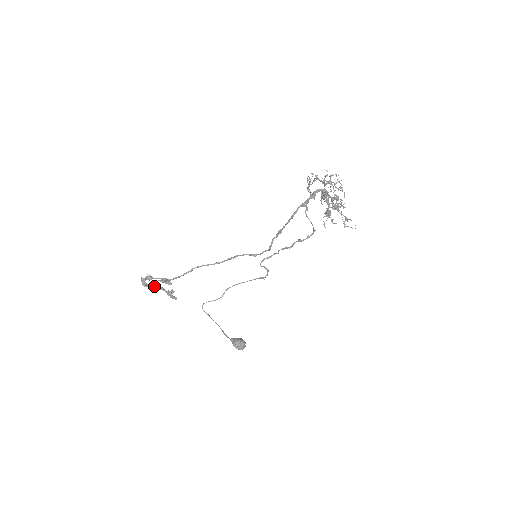
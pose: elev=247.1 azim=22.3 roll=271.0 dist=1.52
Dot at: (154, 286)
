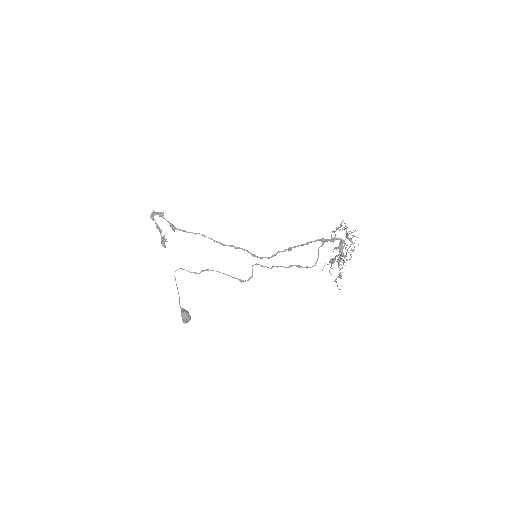
Dot at: (157, 224)
